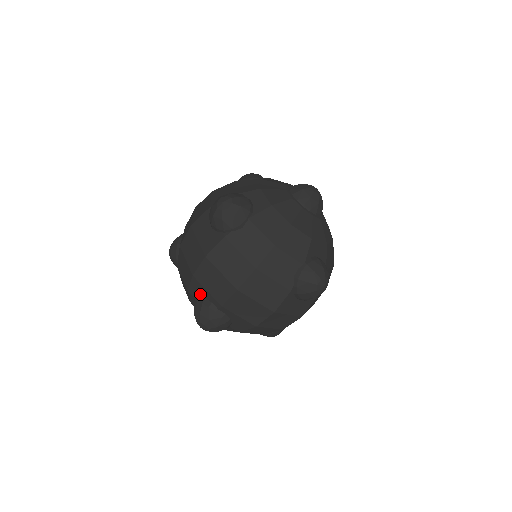
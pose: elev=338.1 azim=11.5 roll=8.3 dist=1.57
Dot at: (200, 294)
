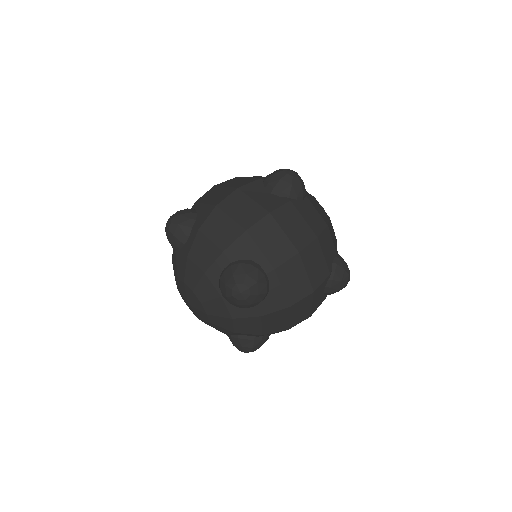
Dot at: (245, 255)
